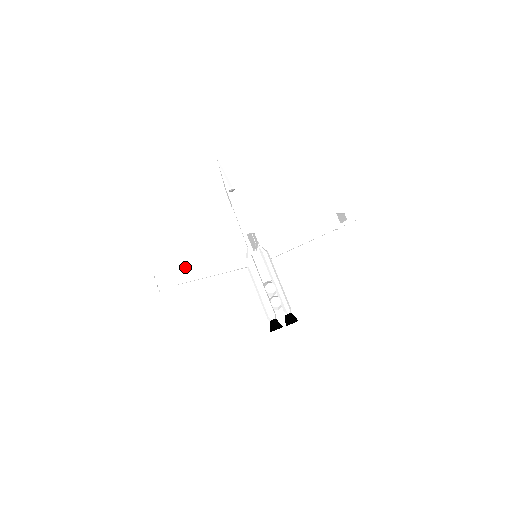
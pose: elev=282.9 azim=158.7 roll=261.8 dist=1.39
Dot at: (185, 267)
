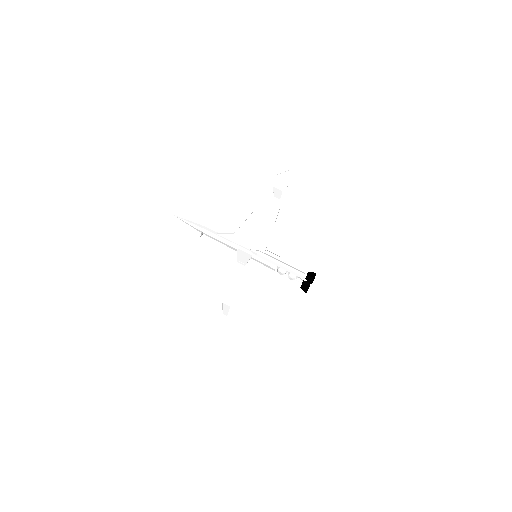
Dot at: (230, 289)
